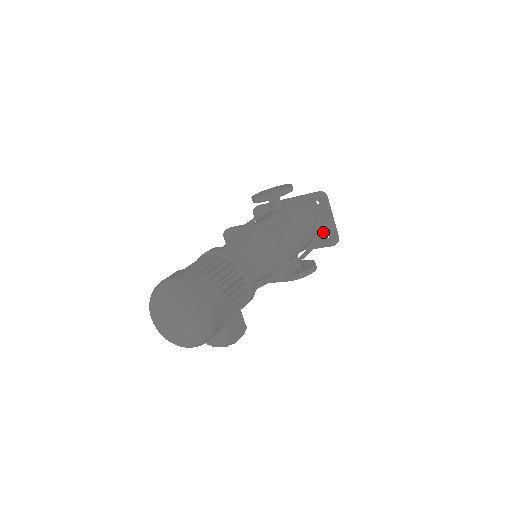
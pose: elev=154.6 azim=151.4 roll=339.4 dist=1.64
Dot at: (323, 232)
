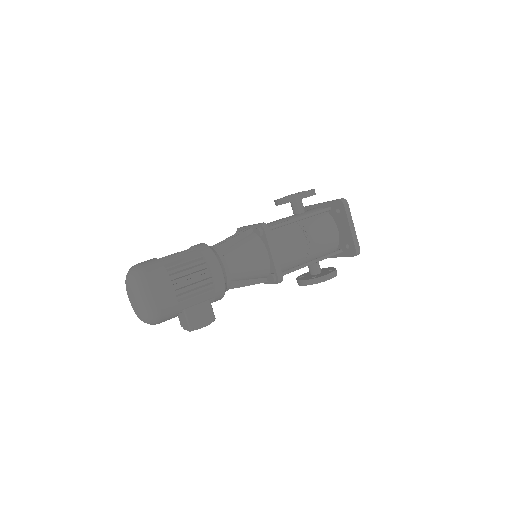
Dot at: (344, 241)
